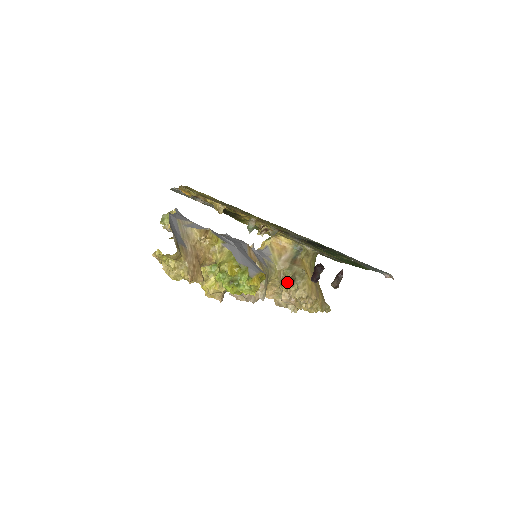
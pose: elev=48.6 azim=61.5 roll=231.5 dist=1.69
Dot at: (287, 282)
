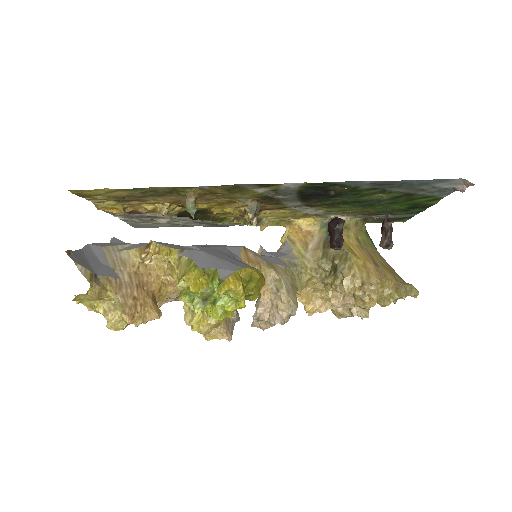
Dot at: (328, 276)
